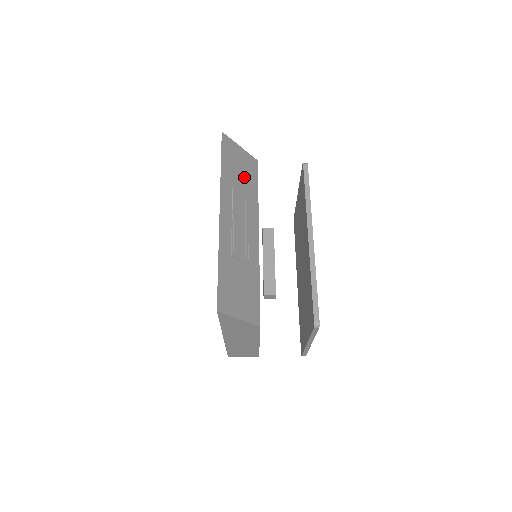
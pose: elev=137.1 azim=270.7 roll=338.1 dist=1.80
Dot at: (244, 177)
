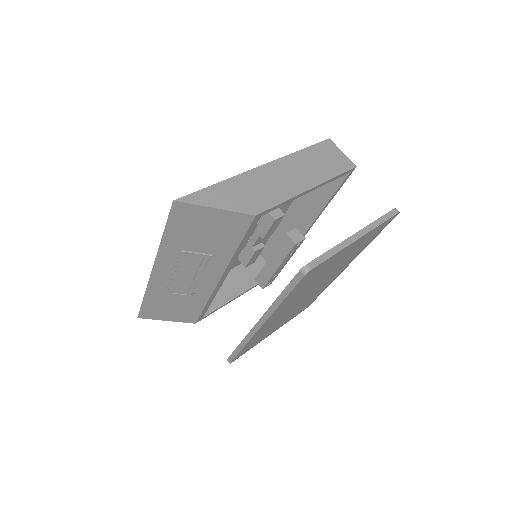
Dot at: (211, 238)
